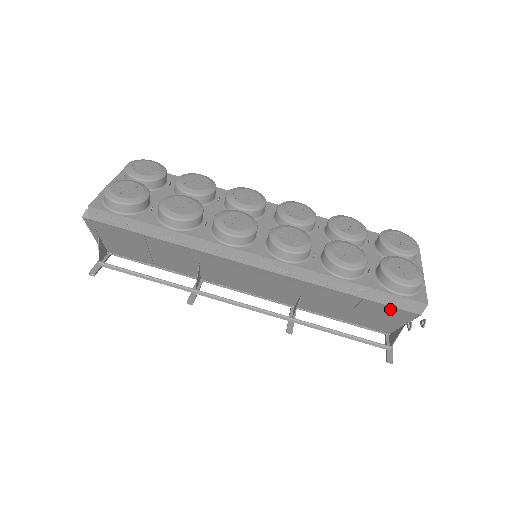
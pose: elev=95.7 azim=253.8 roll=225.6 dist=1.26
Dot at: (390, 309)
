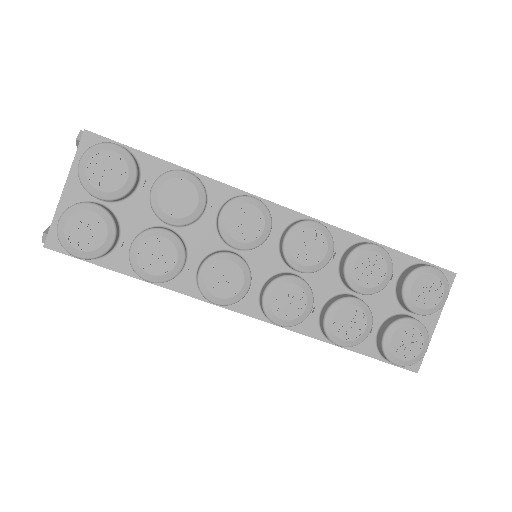
Dot at: occluded
